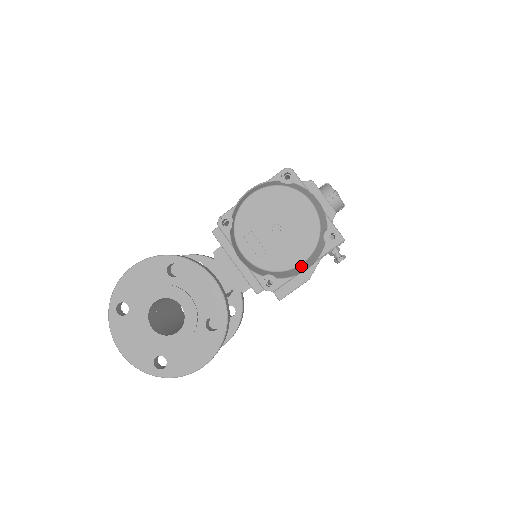
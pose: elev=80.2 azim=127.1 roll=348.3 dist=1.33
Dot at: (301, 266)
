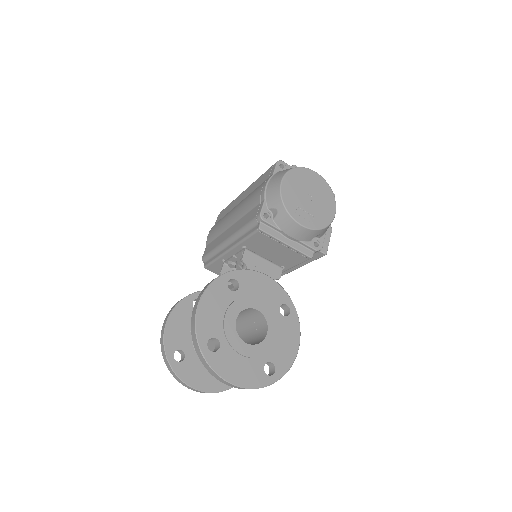
Dot at: (333, 218)
